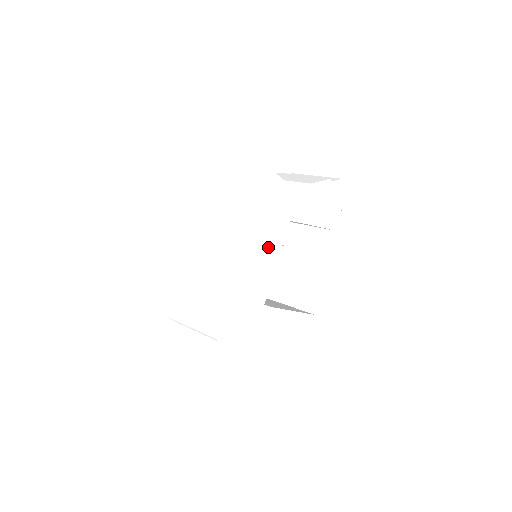
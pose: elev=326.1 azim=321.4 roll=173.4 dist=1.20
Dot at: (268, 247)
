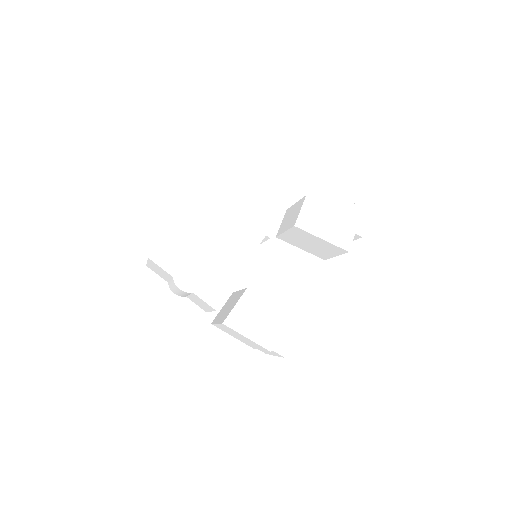
Dot at: (247, 231)
